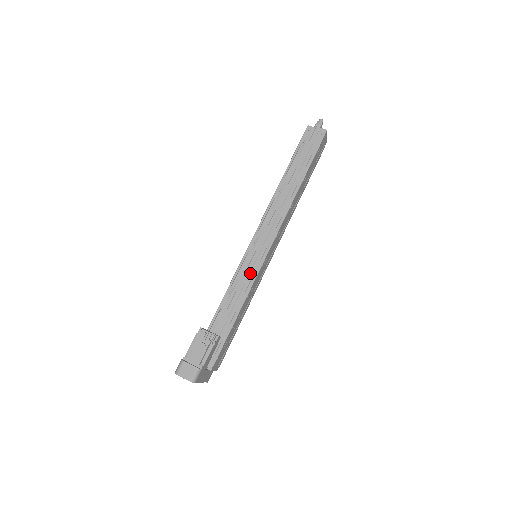
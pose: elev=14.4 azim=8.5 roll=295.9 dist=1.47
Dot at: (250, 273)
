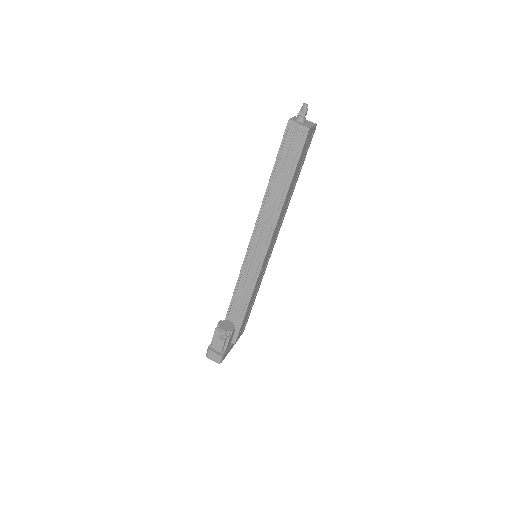
Dot at: (251, 276)
